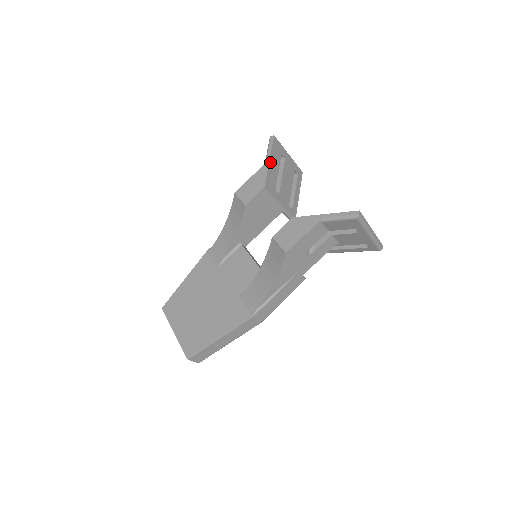
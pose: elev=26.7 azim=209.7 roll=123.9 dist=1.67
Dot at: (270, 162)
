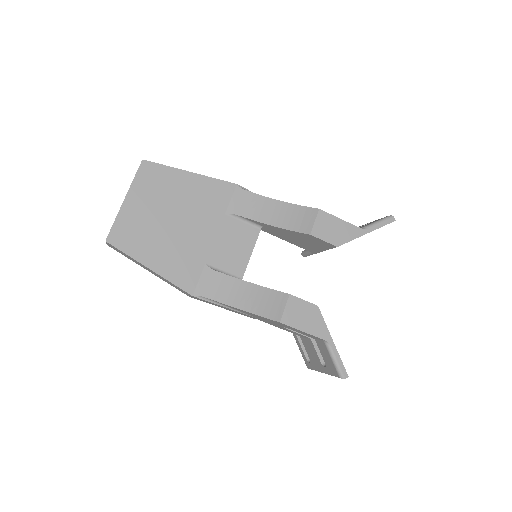
Dot at: occluded
